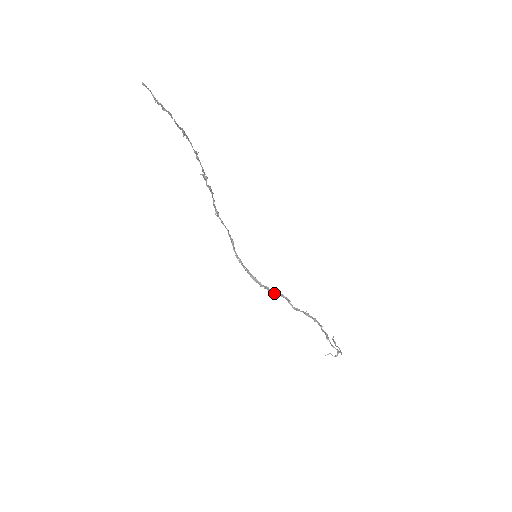
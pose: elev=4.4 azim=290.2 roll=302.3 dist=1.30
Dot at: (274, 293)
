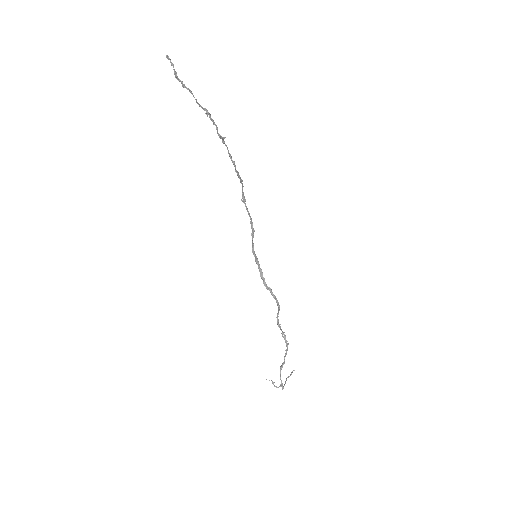
Dot at: (275, 298)
